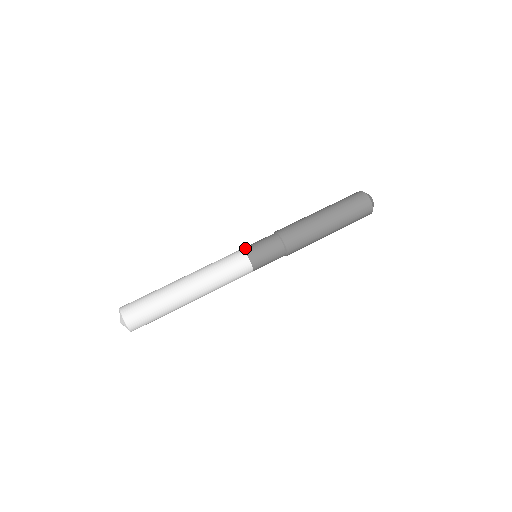
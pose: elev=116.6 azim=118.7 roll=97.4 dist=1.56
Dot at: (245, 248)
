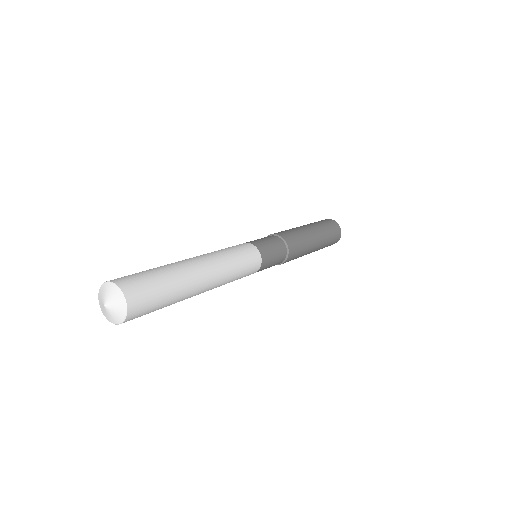
Dot at: (253, 242)
